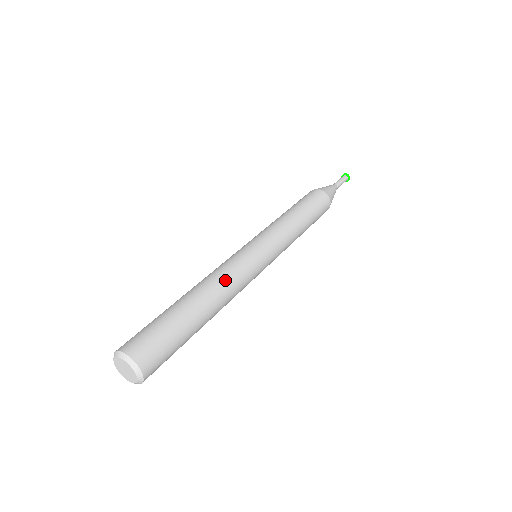
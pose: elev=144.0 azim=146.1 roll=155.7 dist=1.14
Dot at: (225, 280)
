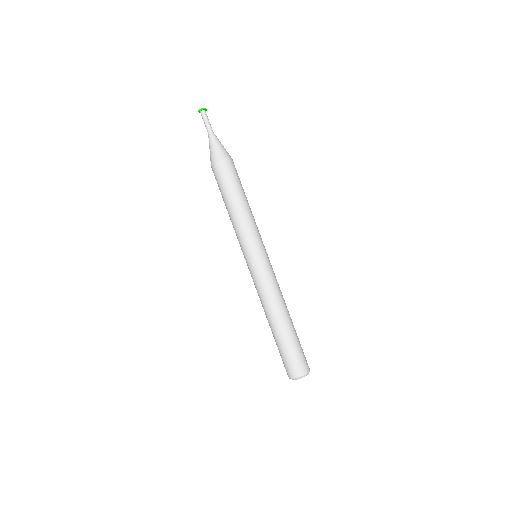
Dot at: (281, 295)
